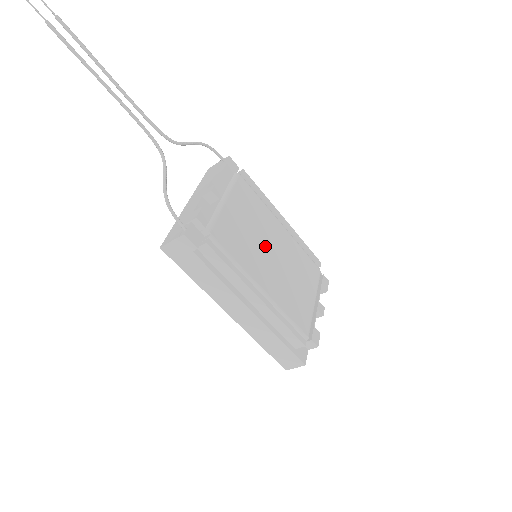
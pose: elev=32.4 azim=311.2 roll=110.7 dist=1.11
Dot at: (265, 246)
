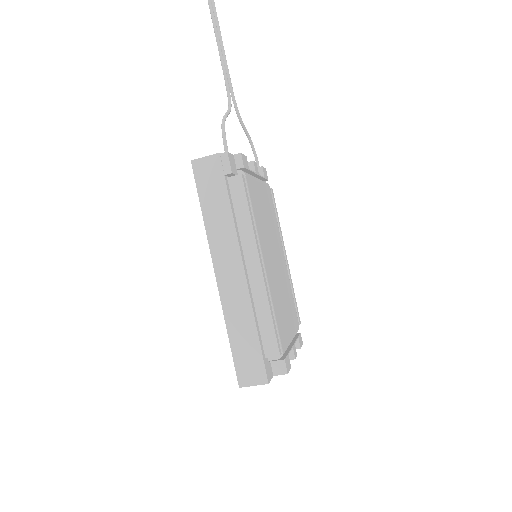
Dot at: (272, 246)
